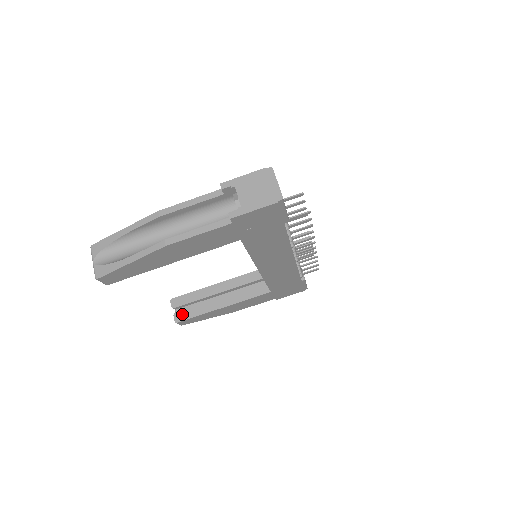
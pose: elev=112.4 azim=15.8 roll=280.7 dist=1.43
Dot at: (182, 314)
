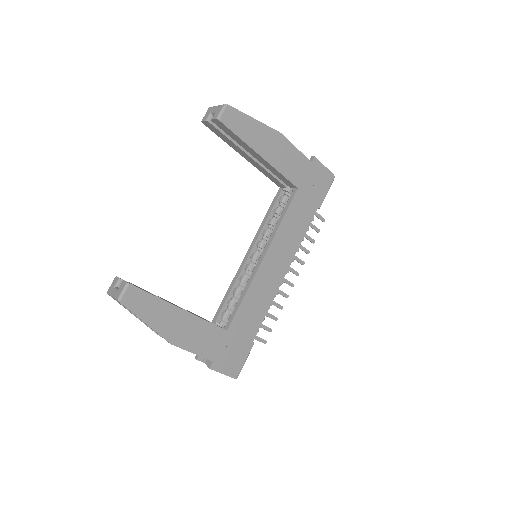
Dot at: occluded
